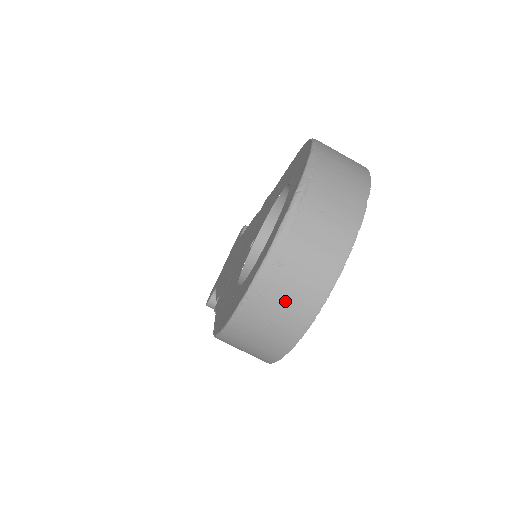
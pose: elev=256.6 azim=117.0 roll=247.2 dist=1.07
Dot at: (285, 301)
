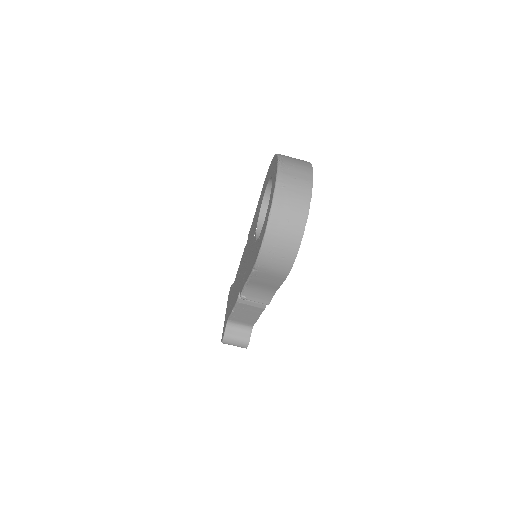
Dot at: (292, 205)
